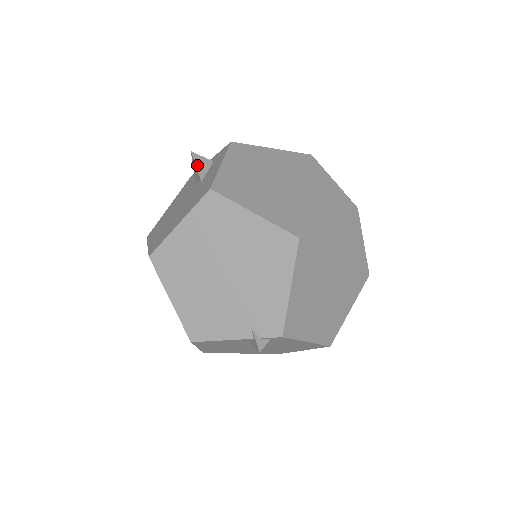
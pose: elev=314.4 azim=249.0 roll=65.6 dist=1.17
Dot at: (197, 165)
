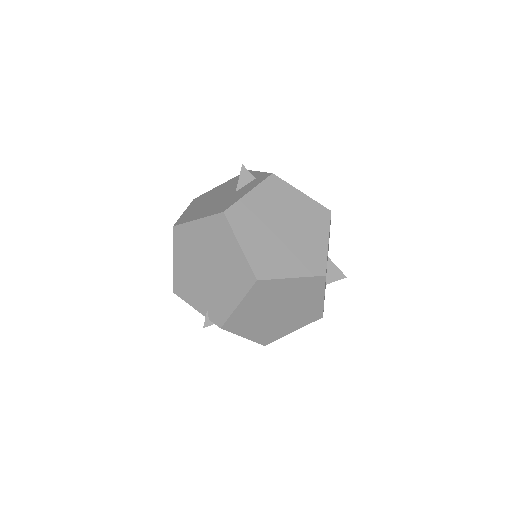
Dot at: (240, 177)
